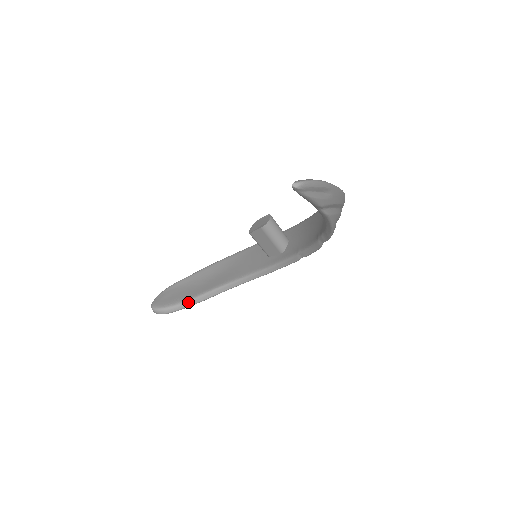
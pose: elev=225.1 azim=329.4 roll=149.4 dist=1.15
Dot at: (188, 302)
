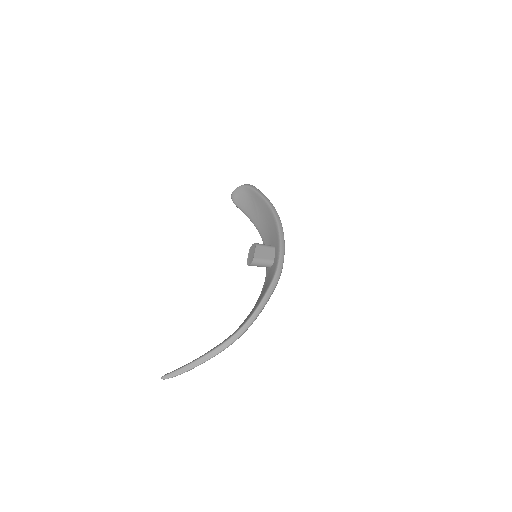
Dot at: occluded
